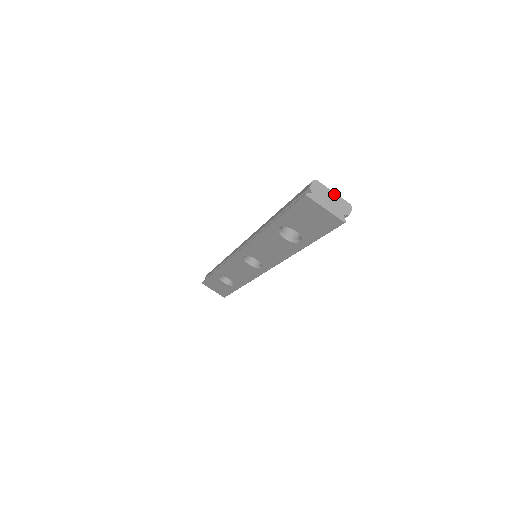
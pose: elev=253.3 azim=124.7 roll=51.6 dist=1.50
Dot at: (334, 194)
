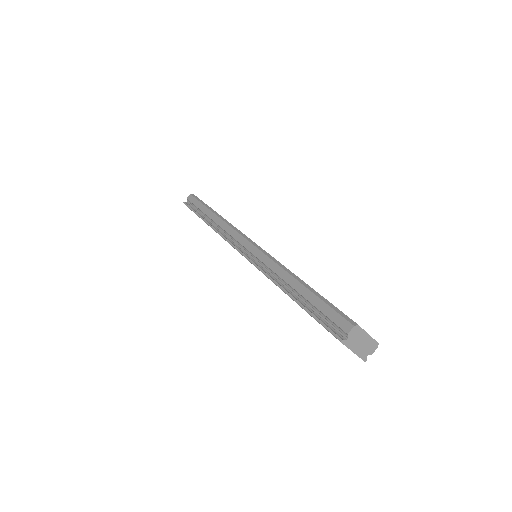
Dot at: (368, 336)
